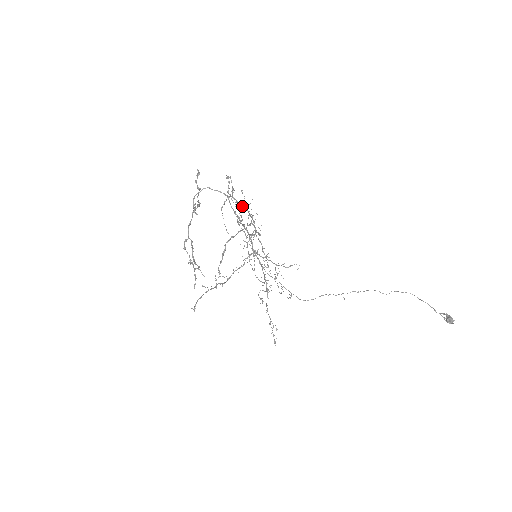
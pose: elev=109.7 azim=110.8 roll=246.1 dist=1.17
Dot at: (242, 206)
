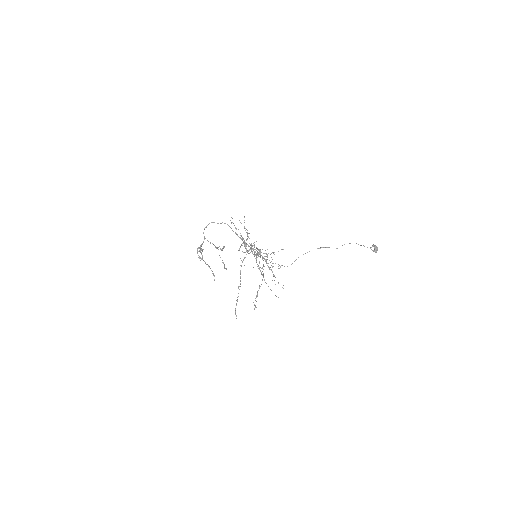
Dot at: occluded
